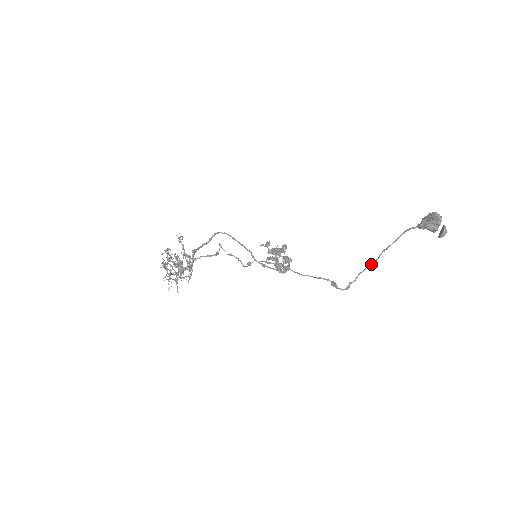
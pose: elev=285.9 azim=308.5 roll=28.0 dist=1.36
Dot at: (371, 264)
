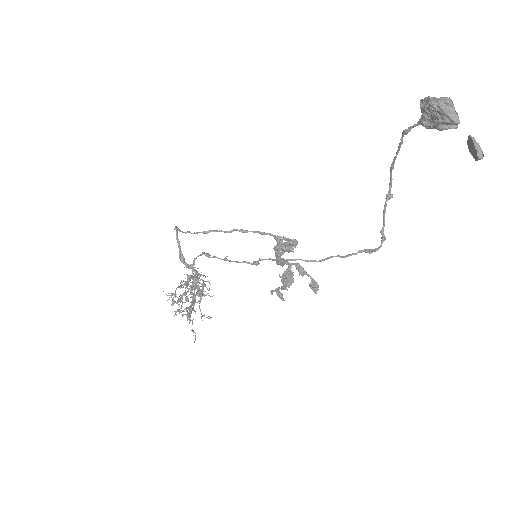
Dot at: (388, 193)
